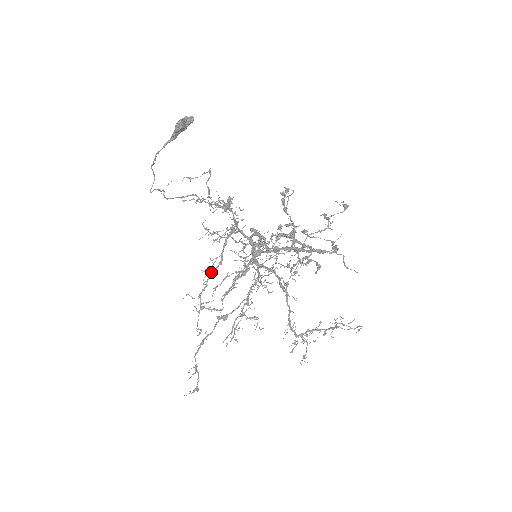
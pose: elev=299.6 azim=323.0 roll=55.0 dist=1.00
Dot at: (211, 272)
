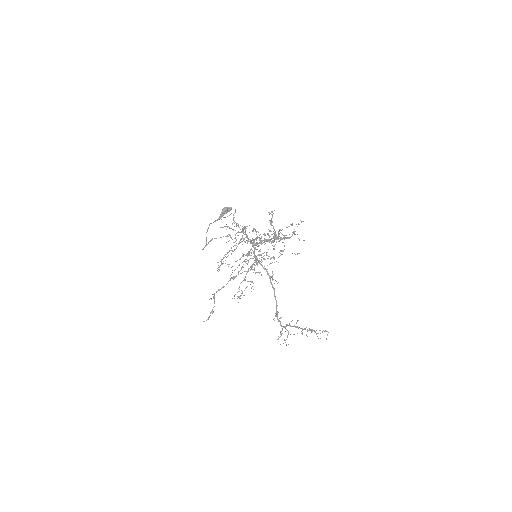
Dot at: occluded
